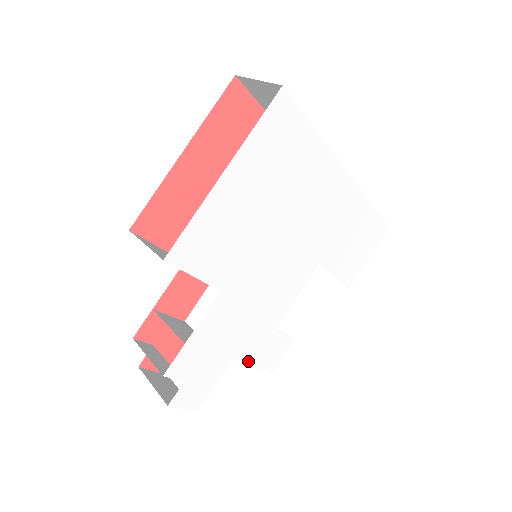
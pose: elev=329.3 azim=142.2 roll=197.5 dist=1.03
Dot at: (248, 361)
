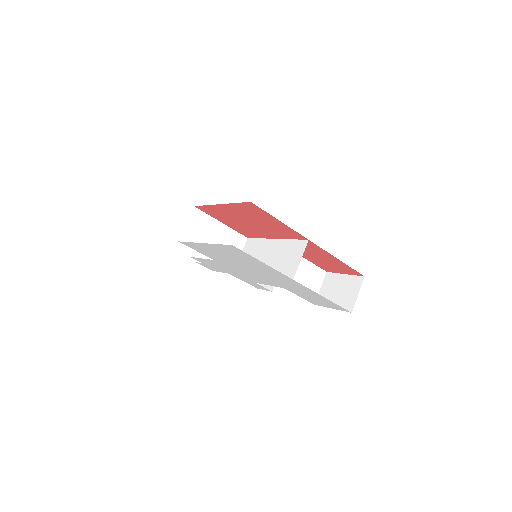
Dot at: (239, 278)
